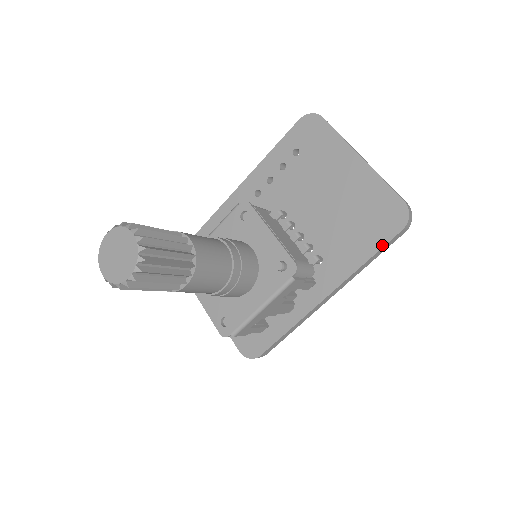
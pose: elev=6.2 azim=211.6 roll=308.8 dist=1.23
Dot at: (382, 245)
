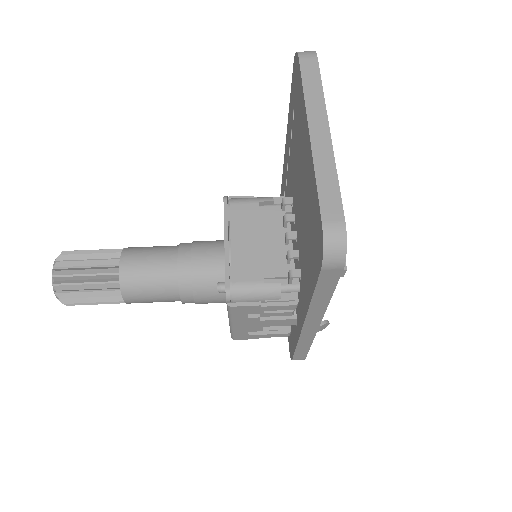
Dot at: (315, 283)
